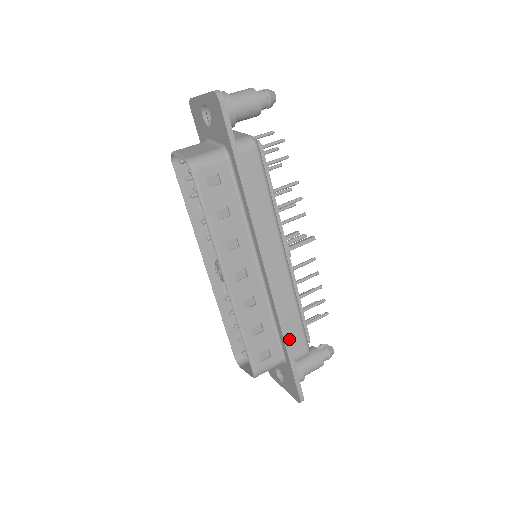
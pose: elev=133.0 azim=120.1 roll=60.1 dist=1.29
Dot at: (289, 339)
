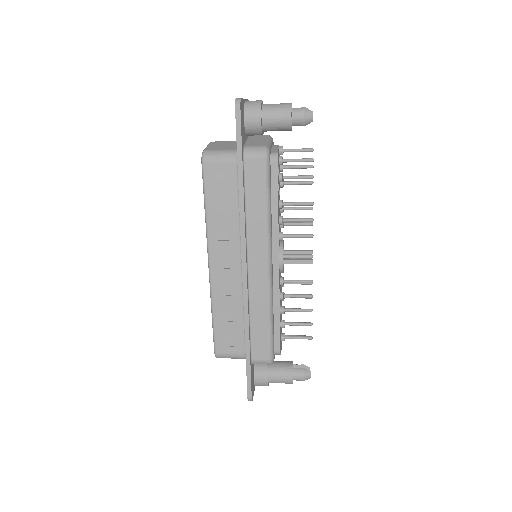
Dot at: (253, 340)
